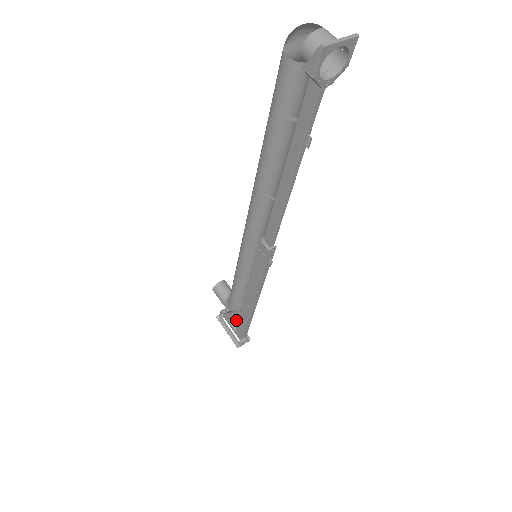
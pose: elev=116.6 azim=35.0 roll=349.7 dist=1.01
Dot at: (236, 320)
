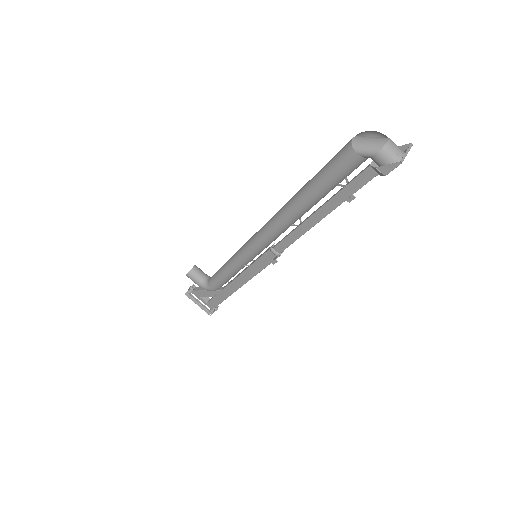
Dot at: (211, 296)
